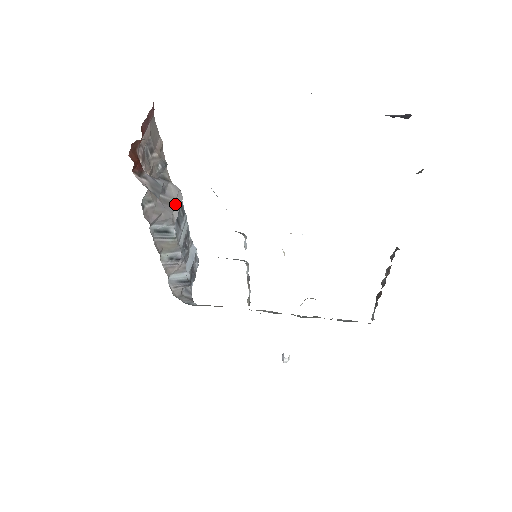
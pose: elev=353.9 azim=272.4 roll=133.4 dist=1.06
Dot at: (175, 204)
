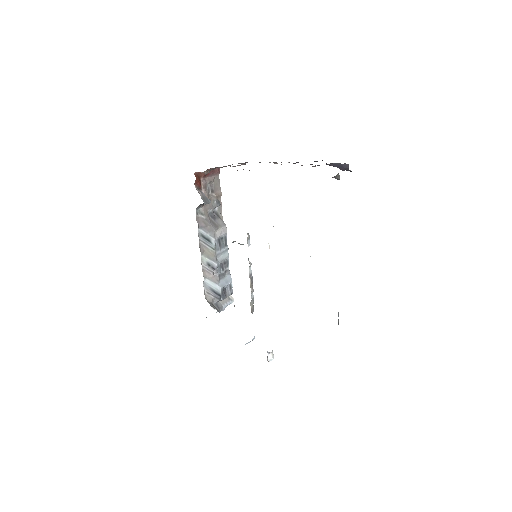
Dot at: (220, 229)
